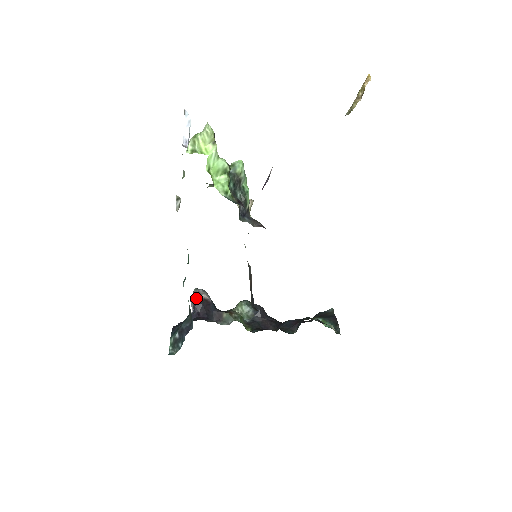
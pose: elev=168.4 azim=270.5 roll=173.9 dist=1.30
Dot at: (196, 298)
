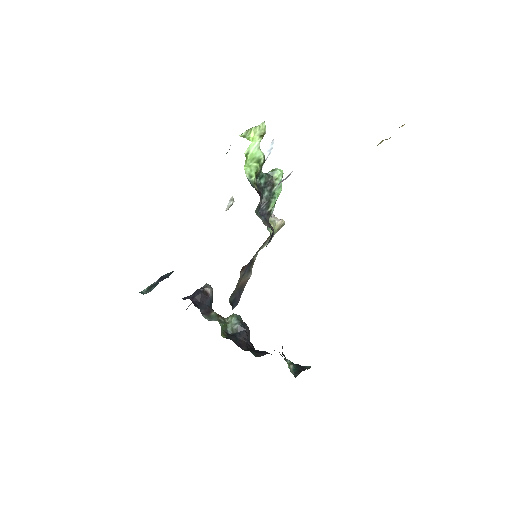
Dot at: (201, 288)
